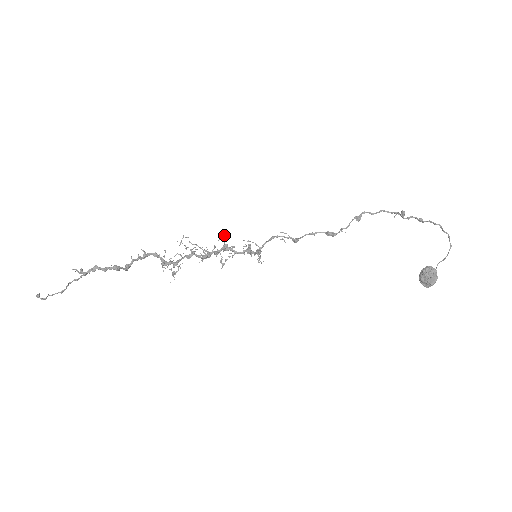
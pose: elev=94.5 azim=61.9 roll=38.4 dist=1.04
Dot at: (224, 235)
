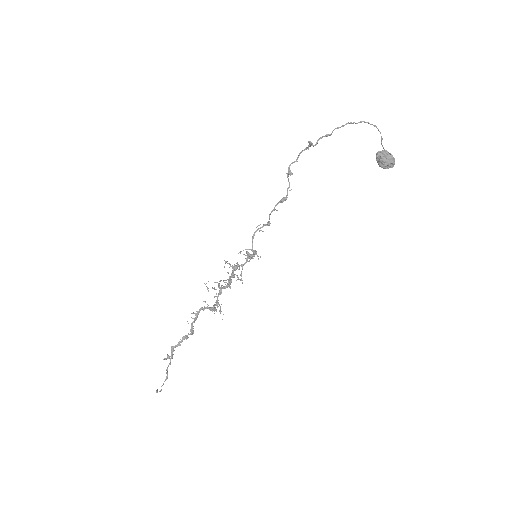
Dot at: occluded
